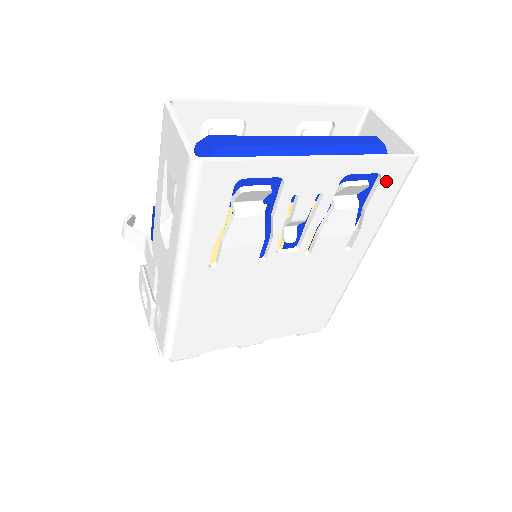
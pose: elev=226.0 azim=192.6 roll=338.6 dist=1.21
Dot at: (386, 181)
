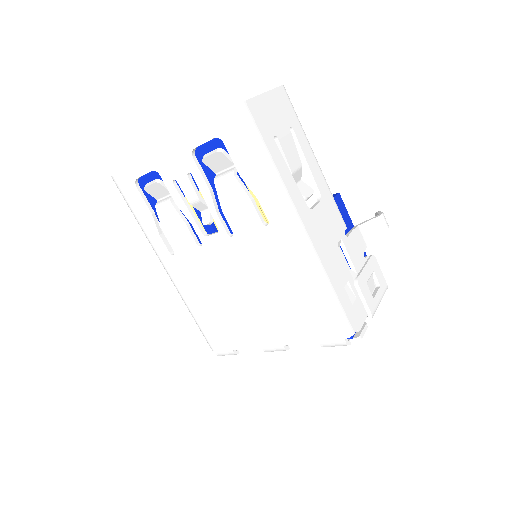
Dot at: (230, 141)
